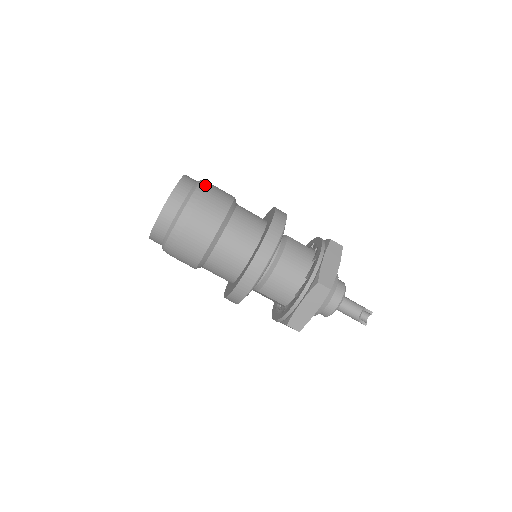
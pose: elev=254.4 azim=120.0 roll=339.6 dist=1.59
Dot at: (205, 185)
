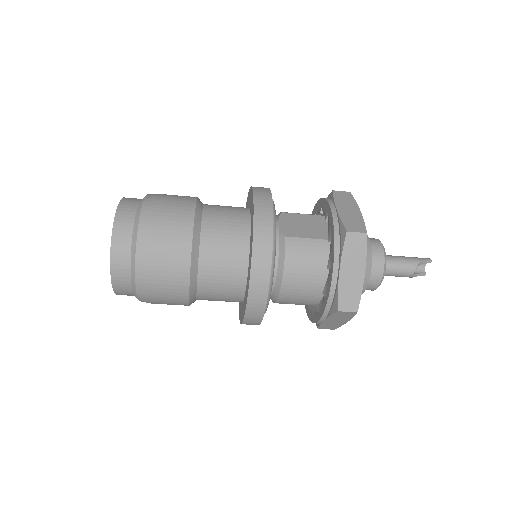
Dot at: (146, 231)
